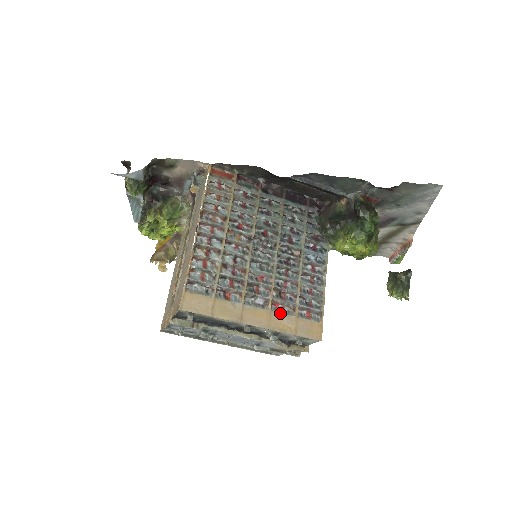
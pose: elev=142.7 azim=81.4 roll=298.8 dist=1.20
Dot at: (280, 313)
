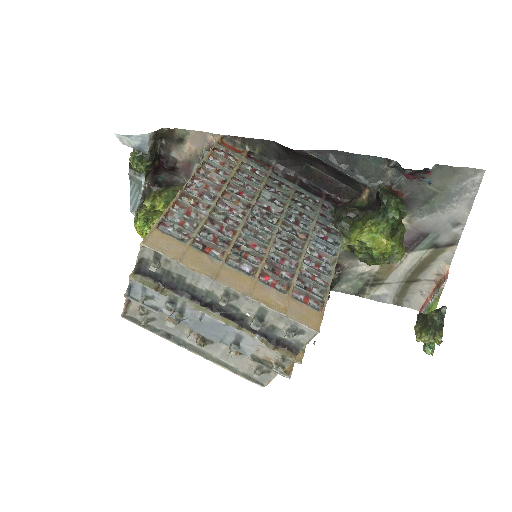
Dot at: (269, 286)
